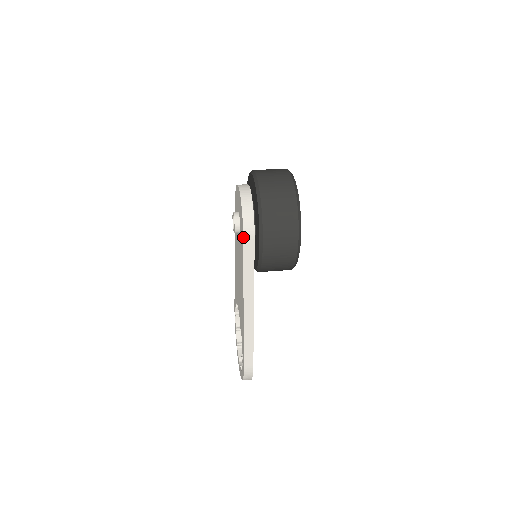
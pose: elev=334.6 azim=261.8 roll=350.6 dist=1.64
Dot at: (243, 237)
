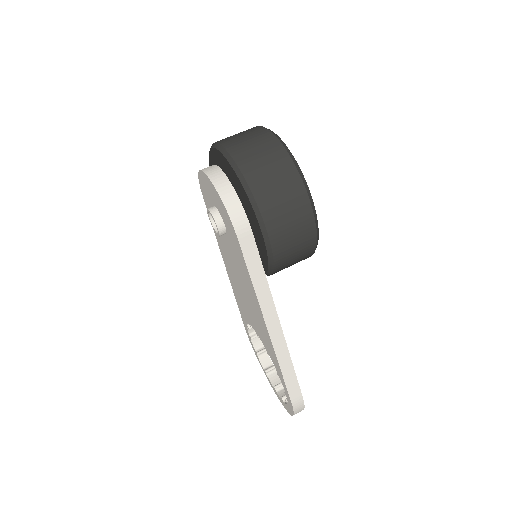
Dot at: (236, 236)
